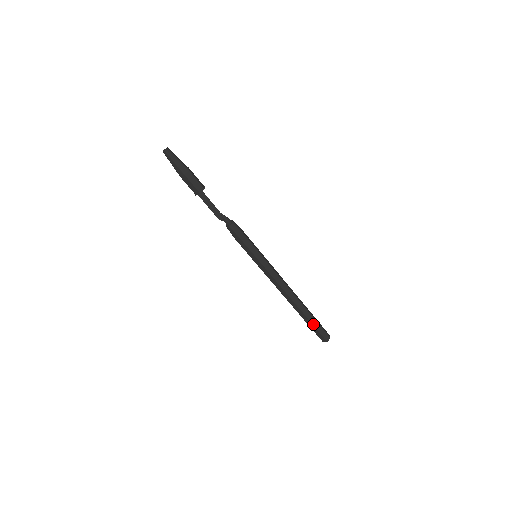
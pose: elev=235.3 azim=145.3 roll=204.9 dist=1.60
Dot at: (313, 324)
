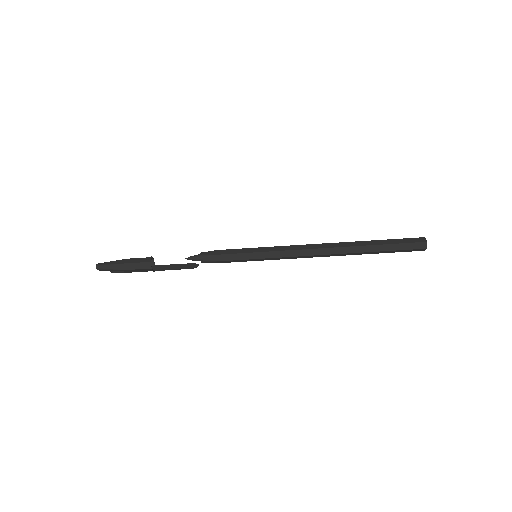
Dot at: (386, 244)
